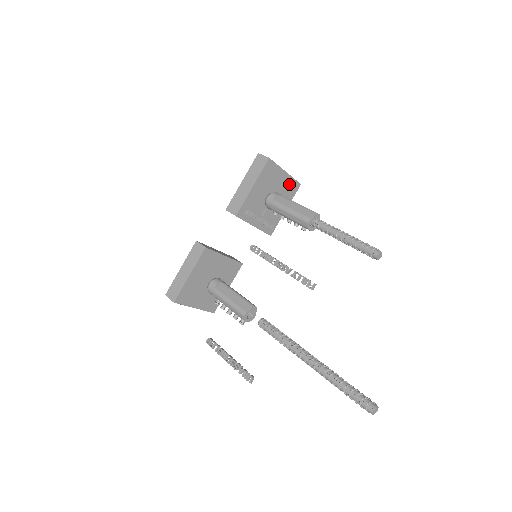
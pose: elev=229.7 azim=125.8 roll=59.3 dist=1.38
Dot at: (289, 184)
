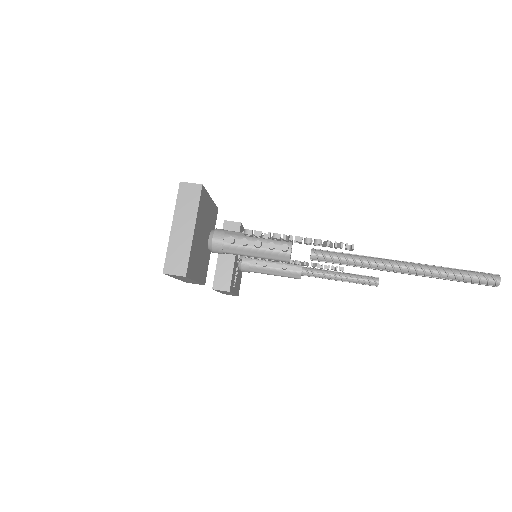
Dot at: (240, 279)
